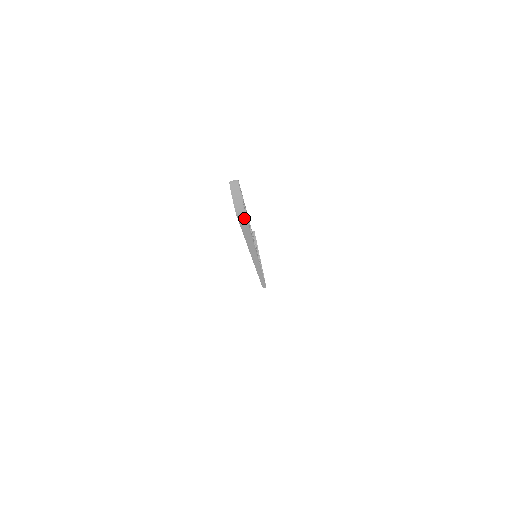
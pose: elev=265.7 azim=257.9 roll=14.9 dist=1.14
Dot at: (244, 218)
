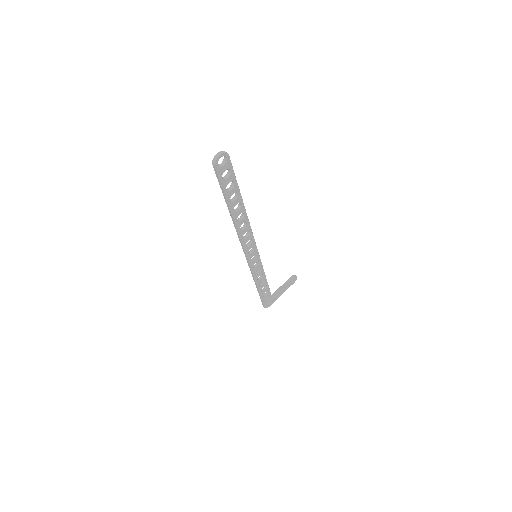
Dot at: (216, 171)
